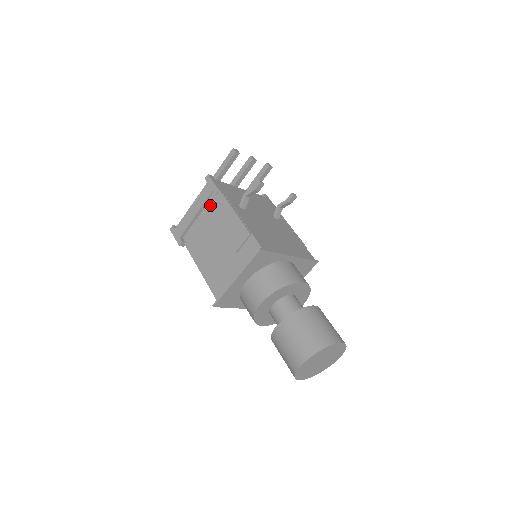
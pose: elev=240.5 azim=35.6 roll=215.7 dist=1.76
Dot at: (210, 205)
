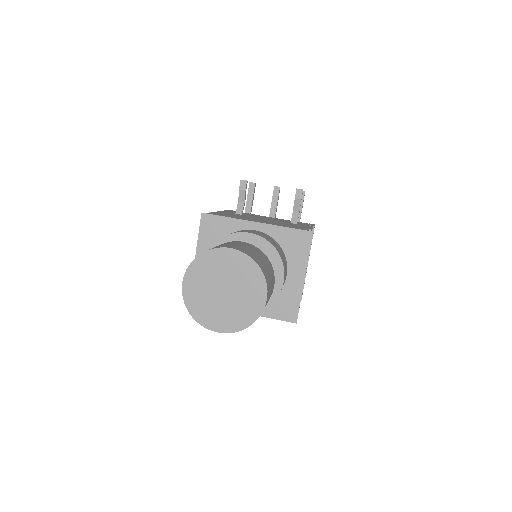
Dot at: occluded
